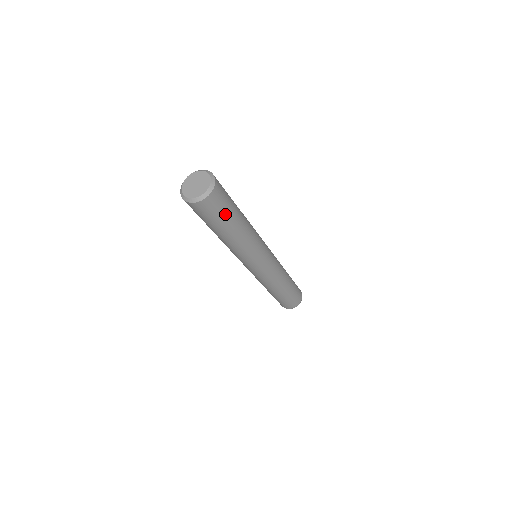
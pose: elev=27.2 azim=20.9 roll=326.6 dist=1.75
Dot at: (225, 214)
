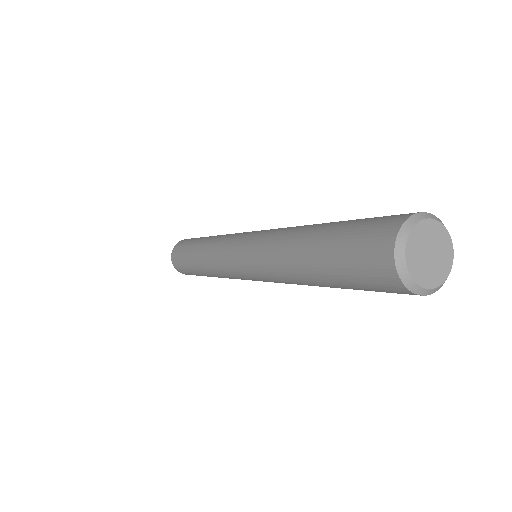
Dot at: (362, 289)
